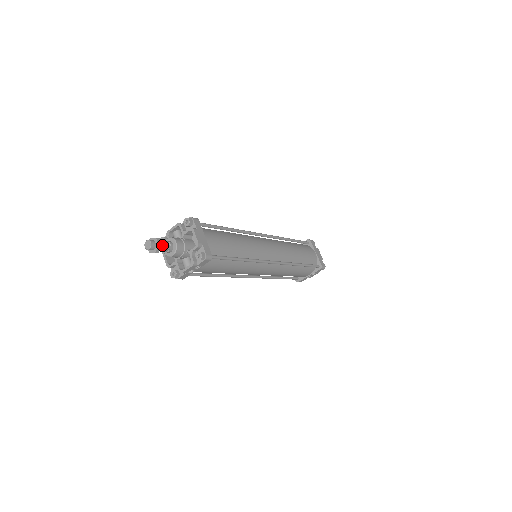
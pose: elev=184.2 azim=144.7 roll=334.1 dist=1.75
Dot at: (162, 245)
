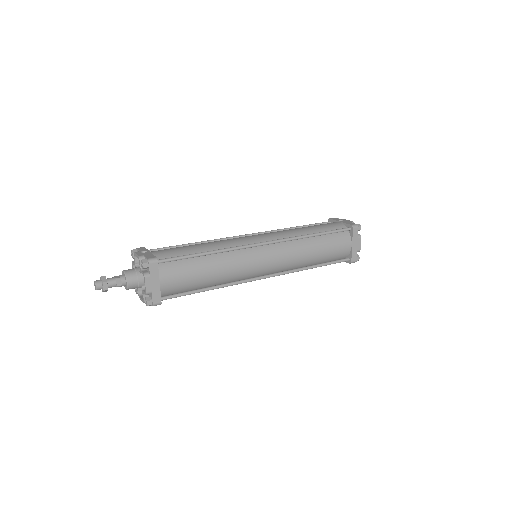
Dot at: (111, 286)
